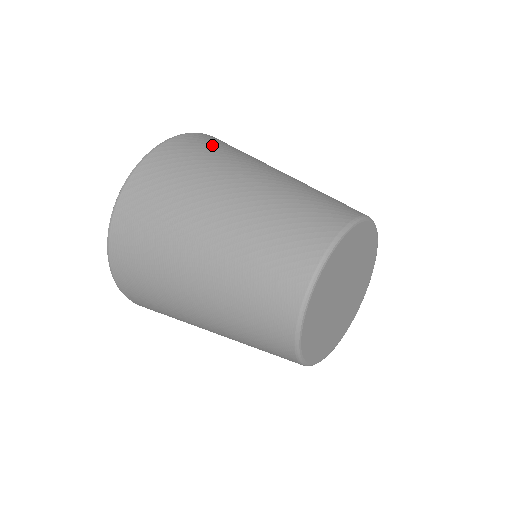
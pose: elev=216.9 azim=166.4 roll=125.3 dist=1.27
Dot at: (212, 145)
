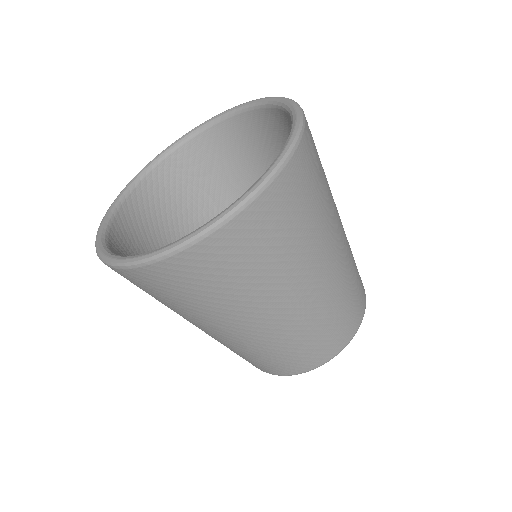
Dot at: occluded
